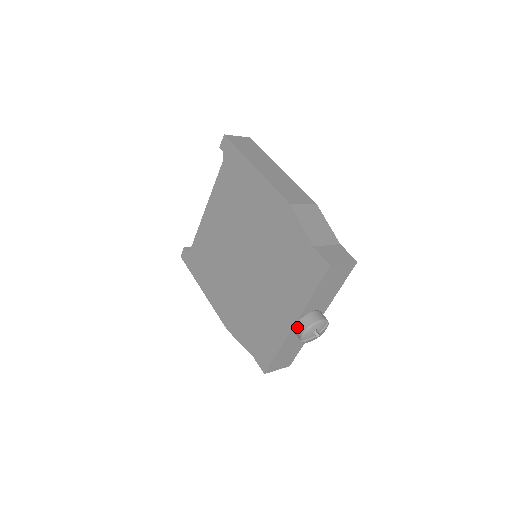
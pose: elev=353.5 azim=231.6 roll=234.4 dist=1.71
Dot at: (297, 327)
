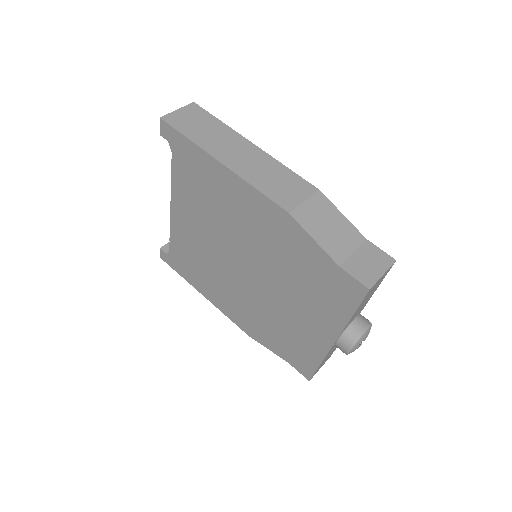
Dot at: (338, 344)
